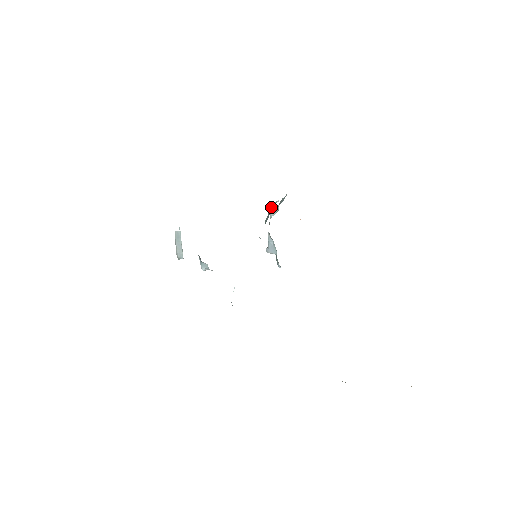
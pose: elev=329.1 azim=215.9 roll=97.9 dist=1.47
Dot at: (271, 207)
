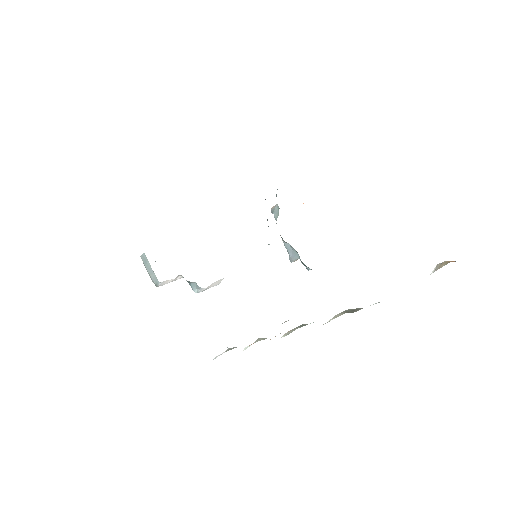
Dot at: (272, 210)
